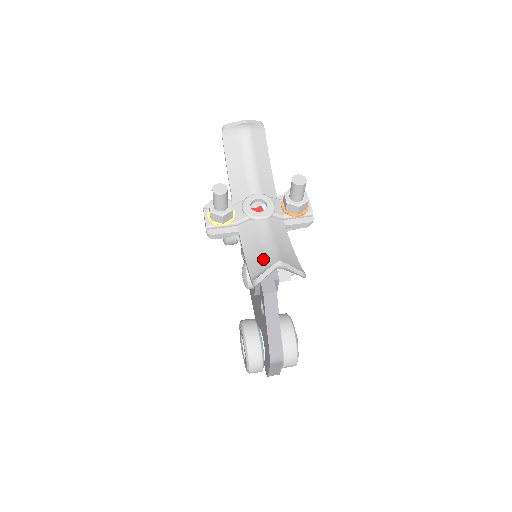
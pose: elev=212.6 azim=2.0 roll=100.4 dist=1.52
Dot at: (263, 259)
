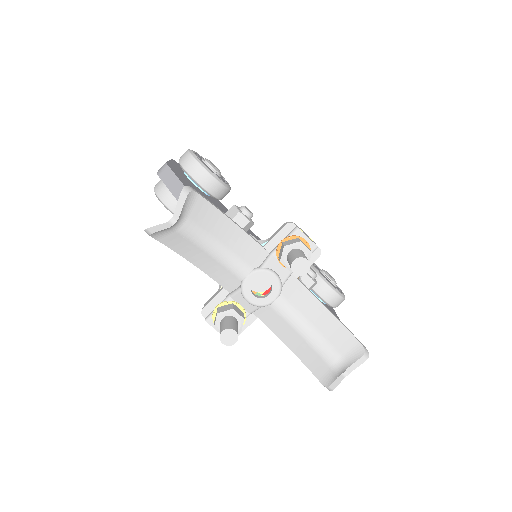
Dot at: (315, 356)
